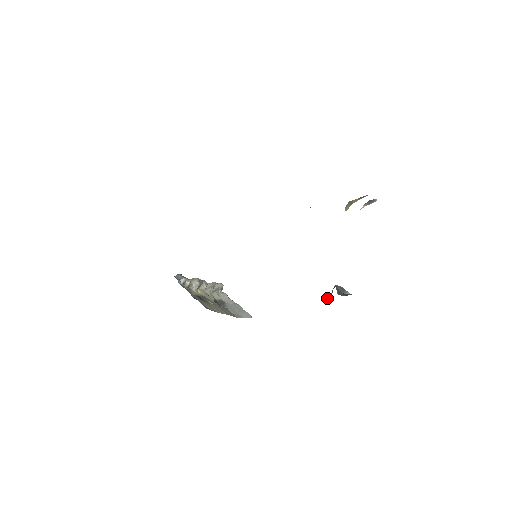
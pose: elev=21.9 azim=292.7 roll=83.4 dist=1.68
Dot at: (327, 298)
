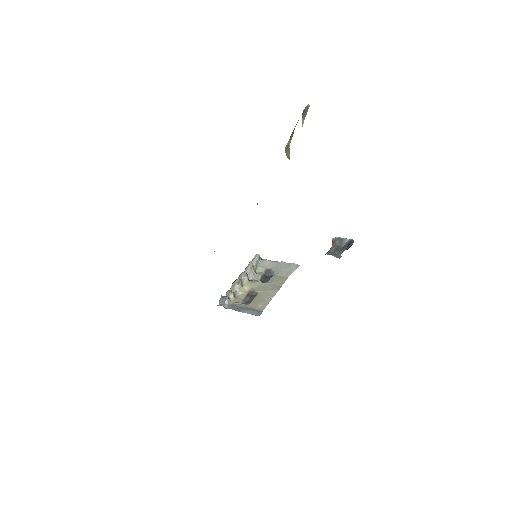
Dot at: occluded
